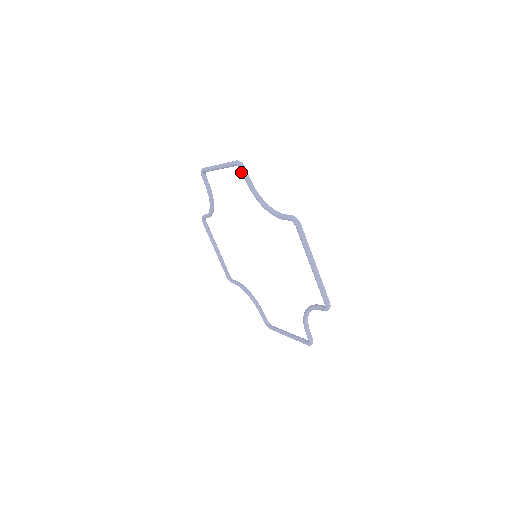
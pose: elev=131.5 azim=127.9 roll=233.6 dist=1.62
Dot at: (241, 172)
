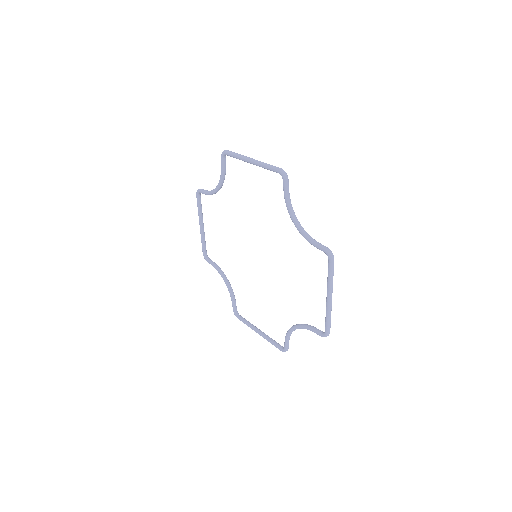
Dot at: (283, 182)
